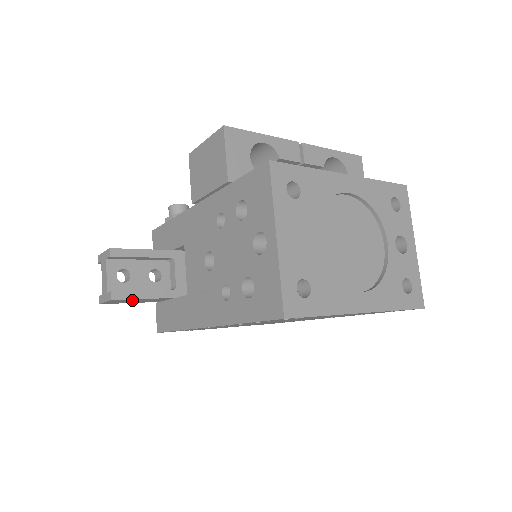
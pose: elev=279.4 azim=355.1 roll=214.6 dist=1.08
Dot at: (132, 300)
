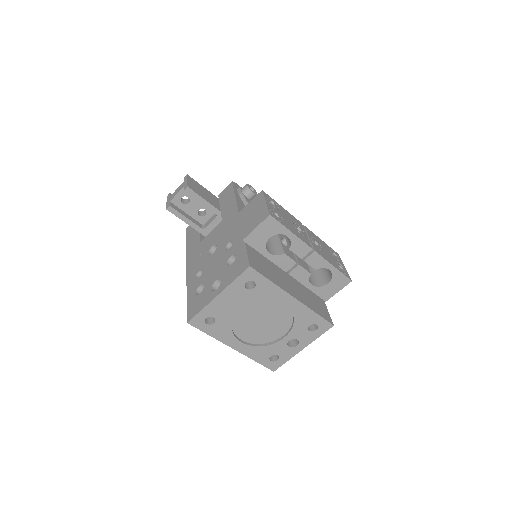
Dot at: occluded
